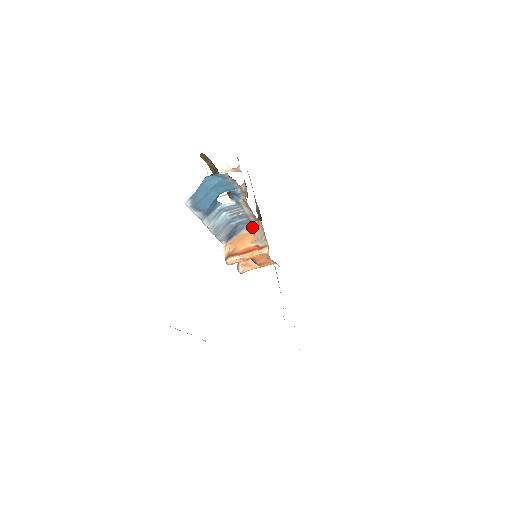
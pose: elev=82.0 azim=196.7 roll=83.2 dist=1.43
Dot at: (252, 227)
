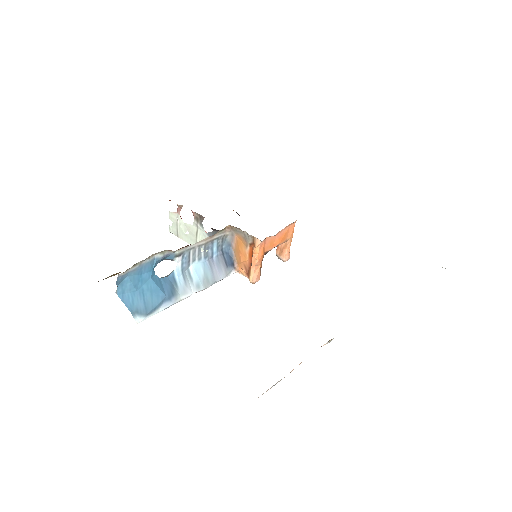
Dot at: occluded
